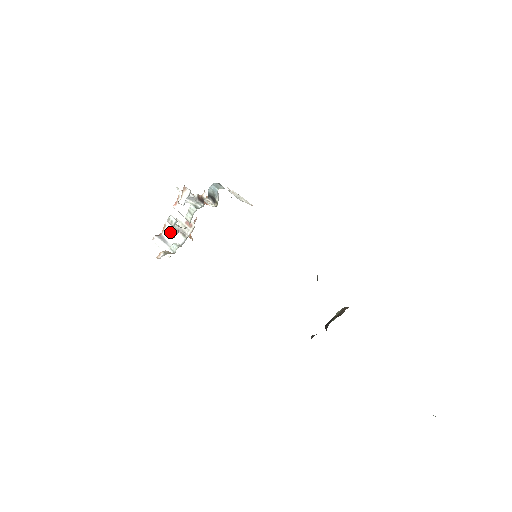
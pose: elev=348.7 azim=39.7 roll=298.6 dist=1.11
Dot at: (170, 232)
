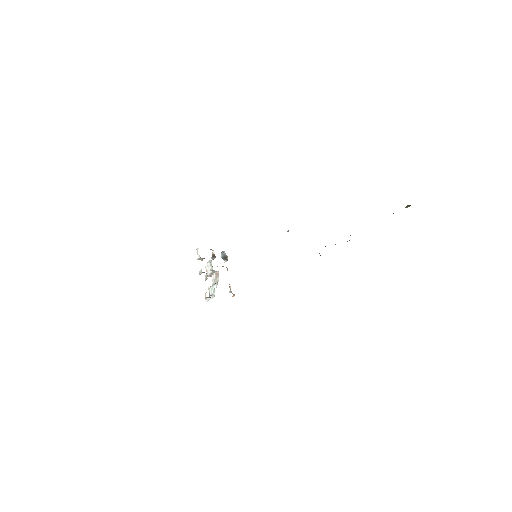
Dot at: (211, 289)
